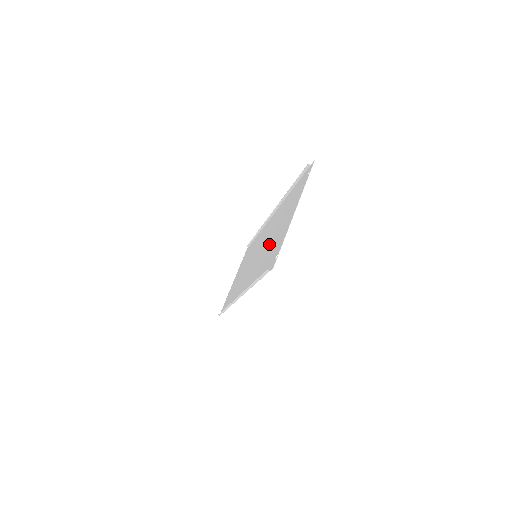
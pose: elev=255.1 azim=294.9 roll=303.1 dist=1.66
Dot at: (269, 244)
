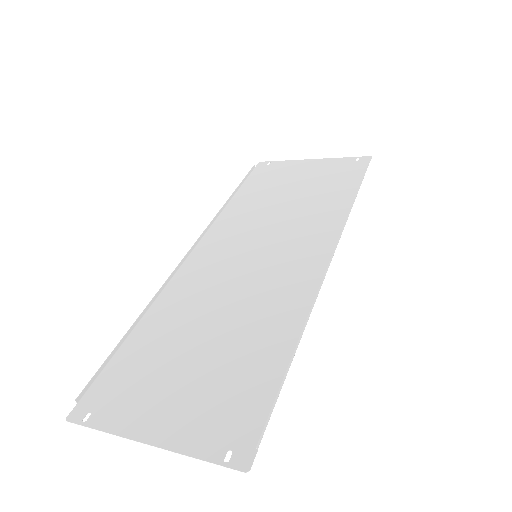
Dot at: (199, 330)
